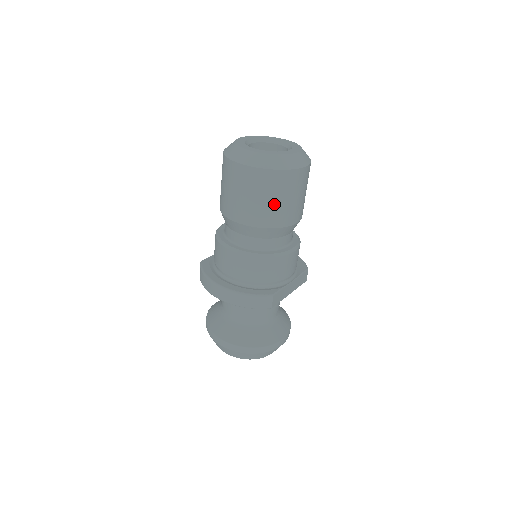
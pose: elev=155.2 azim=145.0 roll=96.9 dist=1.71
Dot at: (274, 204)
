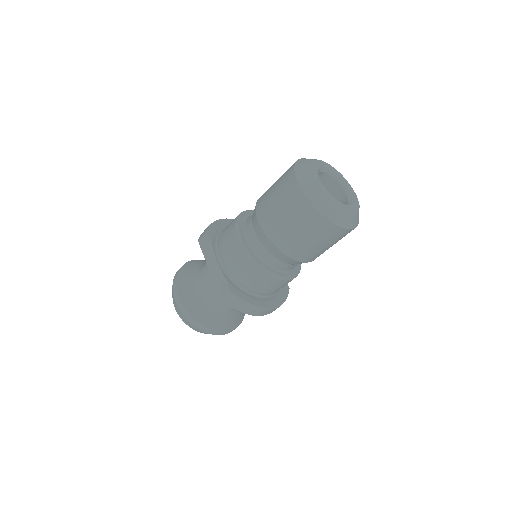
Dot at: occluded
